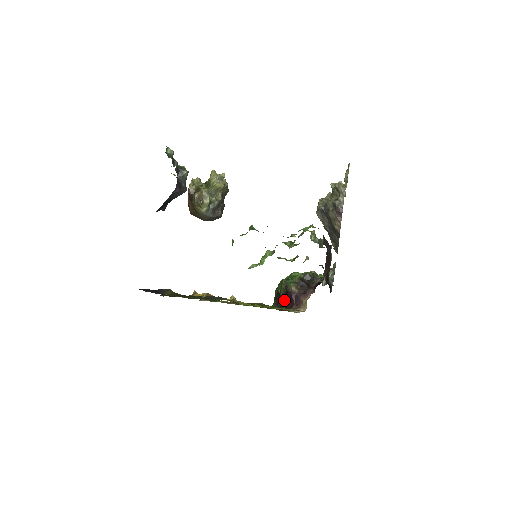
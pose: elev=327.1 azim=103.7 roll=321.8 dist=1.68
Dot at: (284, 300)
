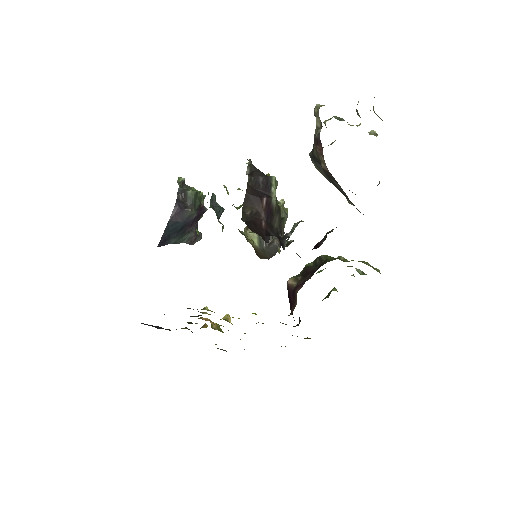
Dot at: (290, 307)
